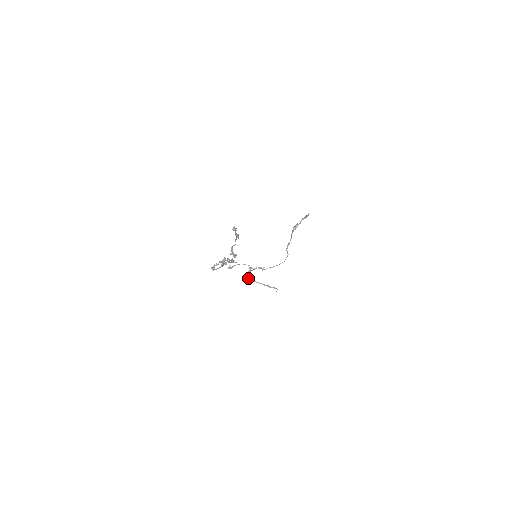
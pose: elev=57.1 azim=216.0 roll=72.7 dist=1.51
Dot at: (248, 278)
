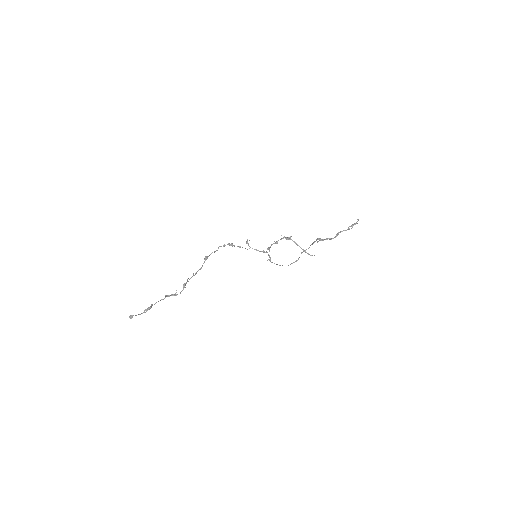
Dot at: (286, 238)
